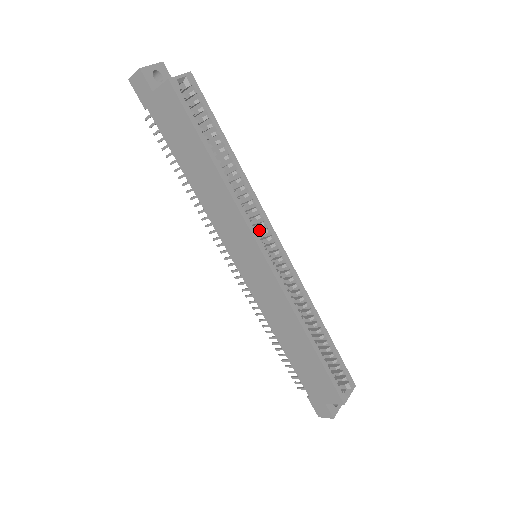
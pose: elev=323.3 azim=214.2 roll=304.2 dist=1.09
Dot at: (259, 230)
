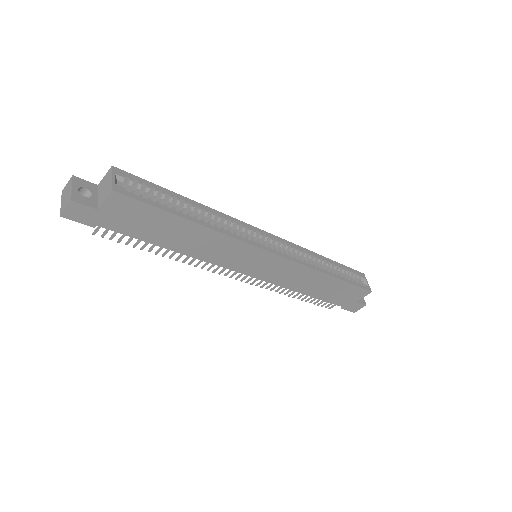
Dot at: occluded
